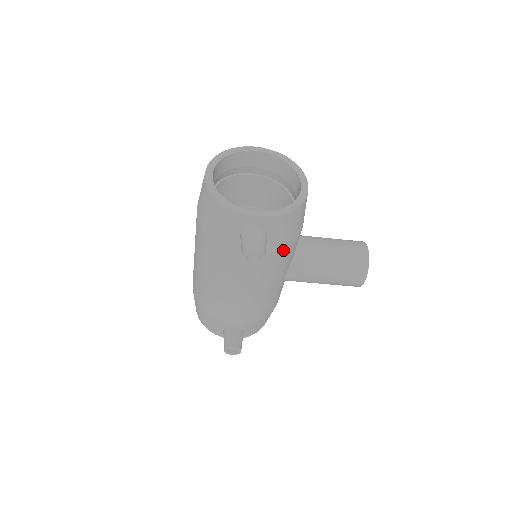
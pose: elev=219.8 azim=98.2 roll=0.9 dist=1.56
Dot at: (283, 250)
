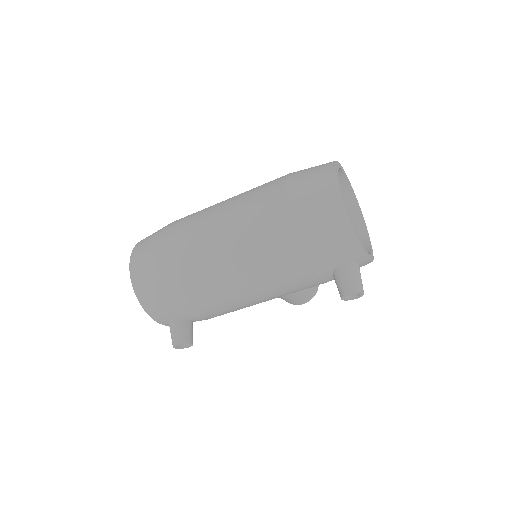
Dot at: occluded
